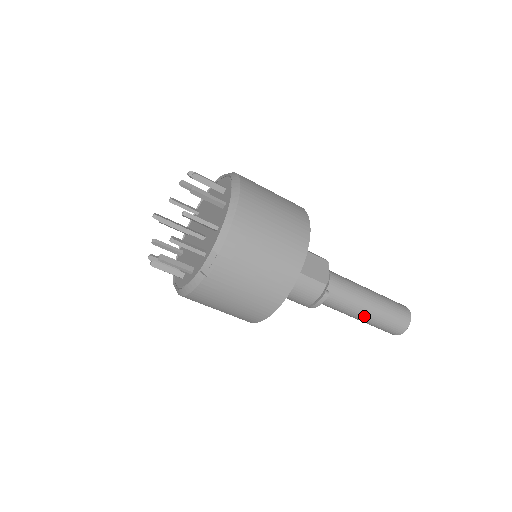
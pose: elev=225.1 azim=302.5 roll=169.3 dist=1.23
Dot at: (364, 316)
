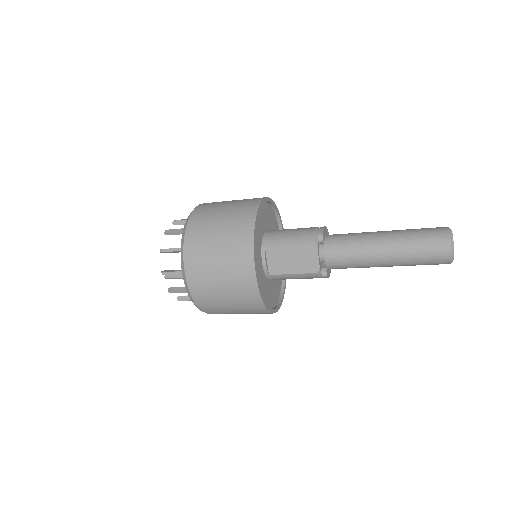
Dot at: (387, 266)
